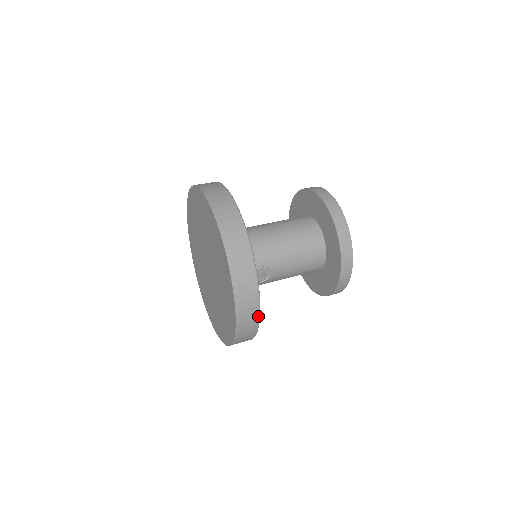
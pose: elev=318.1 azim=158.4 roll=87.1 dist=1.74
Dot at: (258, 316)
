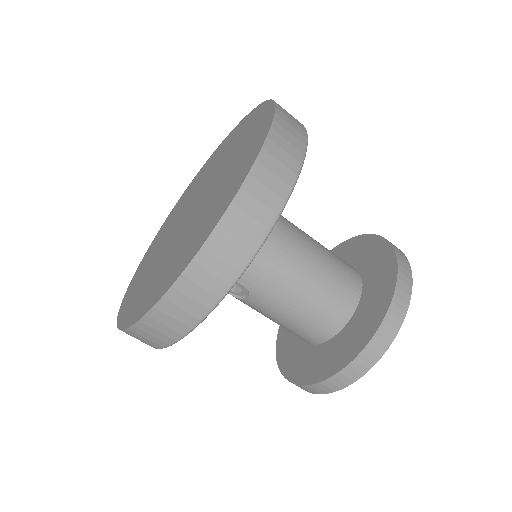
Dot at: (165, 345)
